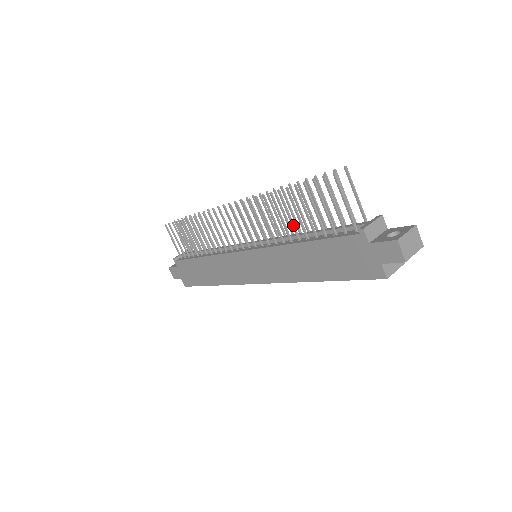
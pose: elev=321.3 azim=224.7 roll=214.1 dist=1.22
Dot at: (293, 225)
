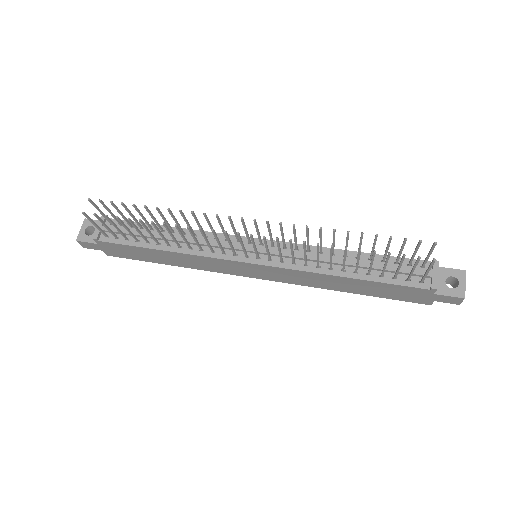
Dot at: occluded
